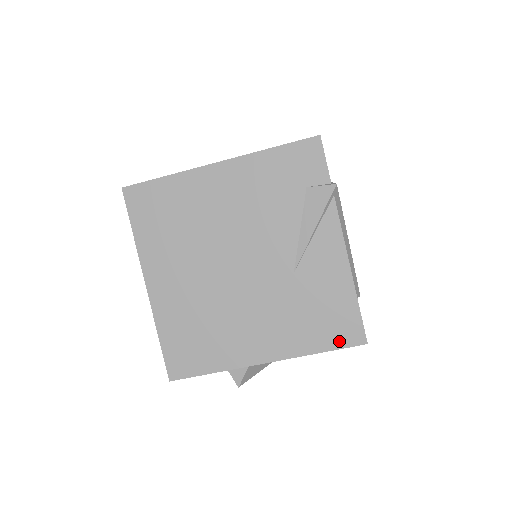
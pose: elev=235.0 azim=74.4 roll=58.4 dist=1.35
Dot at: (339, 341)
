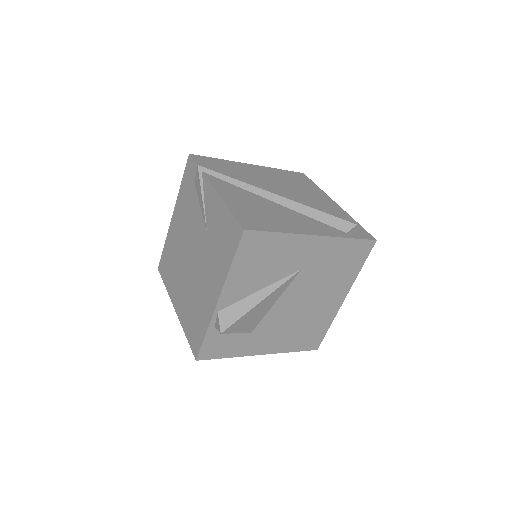
Dot at: (234, 245)
